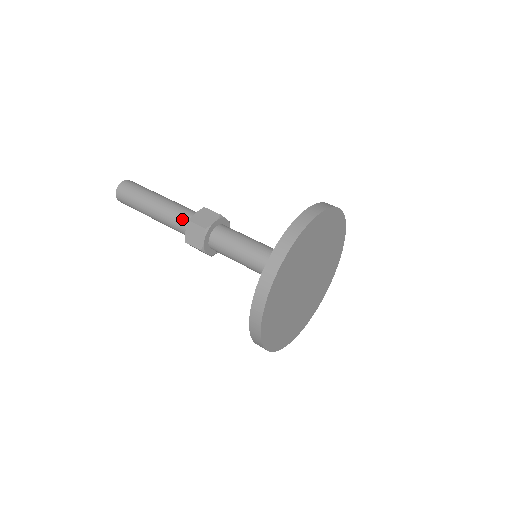
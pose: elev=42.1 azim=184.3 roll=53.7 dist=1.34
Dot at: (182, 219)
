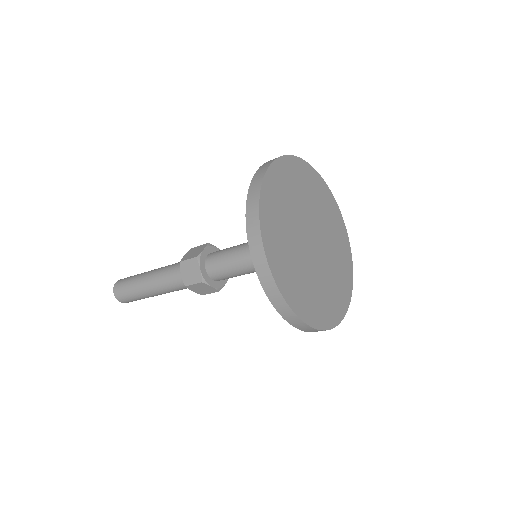
Dot at: (179, 284)
